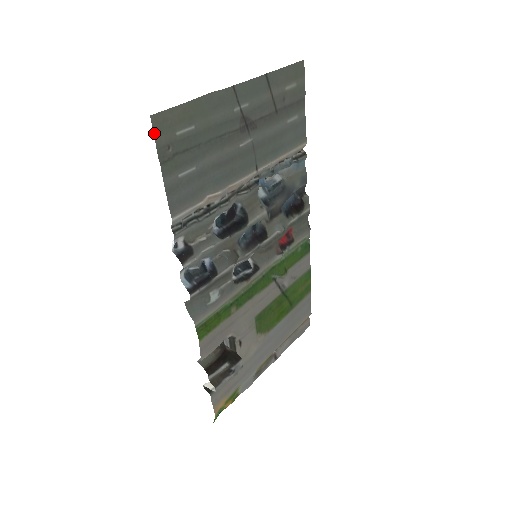
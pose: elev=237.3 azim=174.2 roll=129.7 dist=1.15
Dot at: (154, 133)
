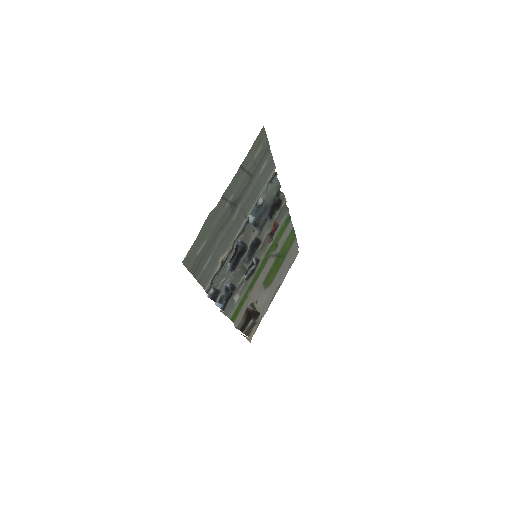
Dot at: (186, 267)
